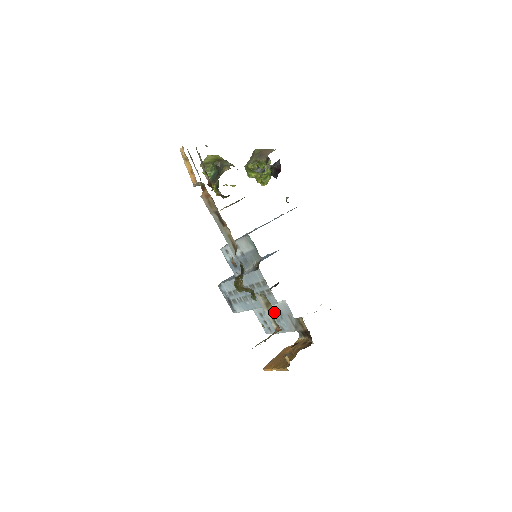
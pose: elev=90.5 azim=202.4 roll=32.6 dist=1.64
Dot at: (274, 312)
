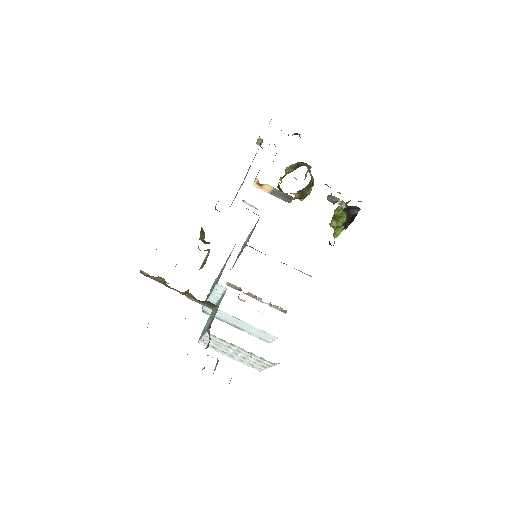
Dot at: occluded
